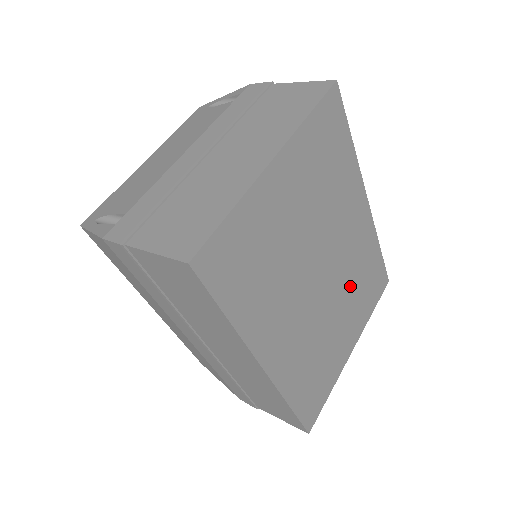
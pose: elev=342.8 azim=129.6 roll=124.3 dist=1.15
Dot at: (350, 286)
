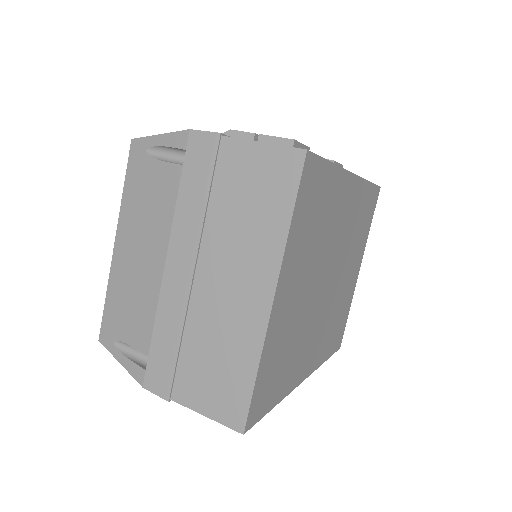
Dot at: (351, 246)
